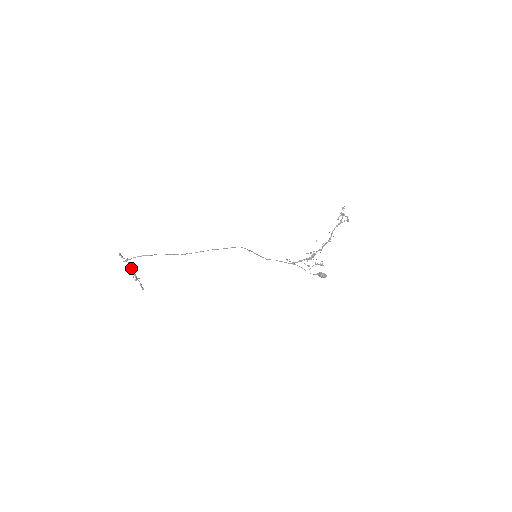
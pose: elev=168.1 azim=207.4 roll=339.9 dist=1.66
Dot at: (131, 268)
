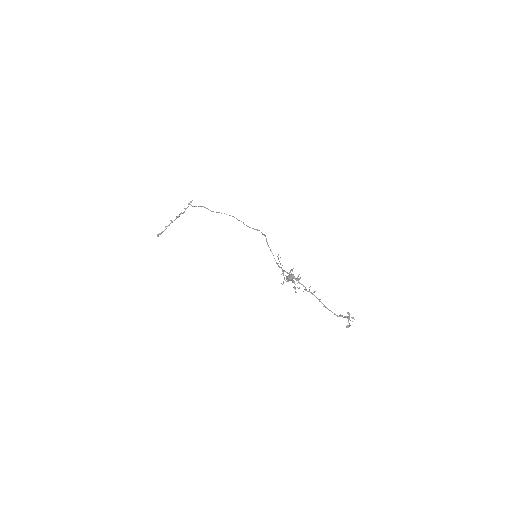
Dot at: (181, 213)
